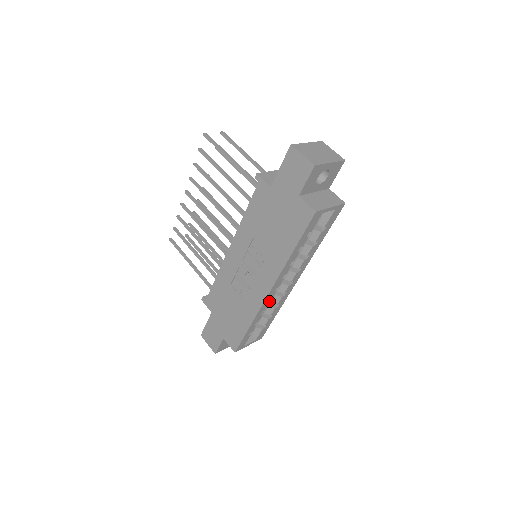
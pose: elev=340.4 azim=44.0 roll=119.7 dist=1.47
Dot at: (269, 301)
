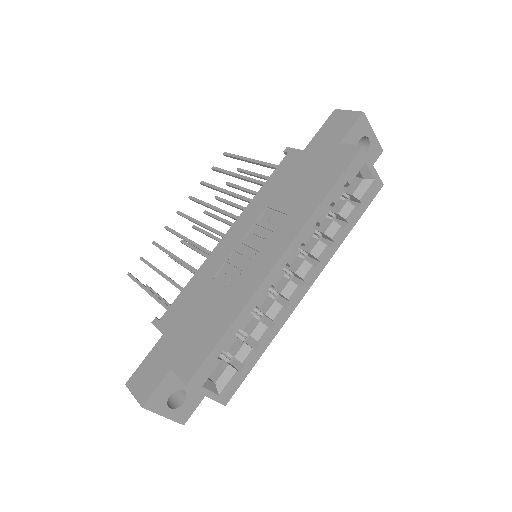
Dot at: (268, 293)
